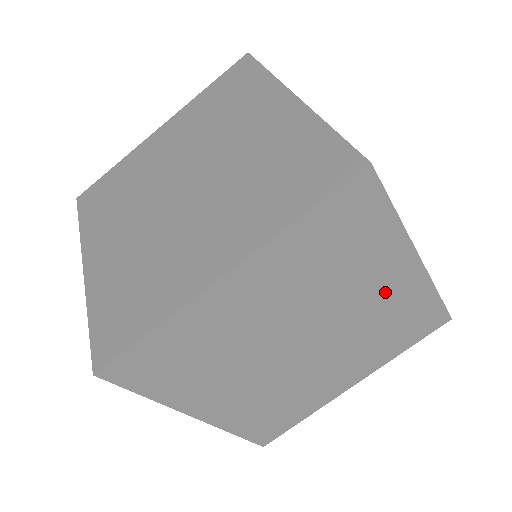
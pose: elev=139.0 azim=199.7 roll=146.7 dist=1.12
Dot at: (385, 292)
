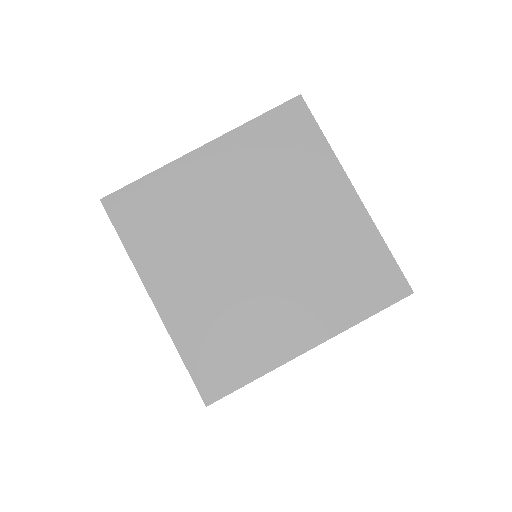
Dot at: occluded
